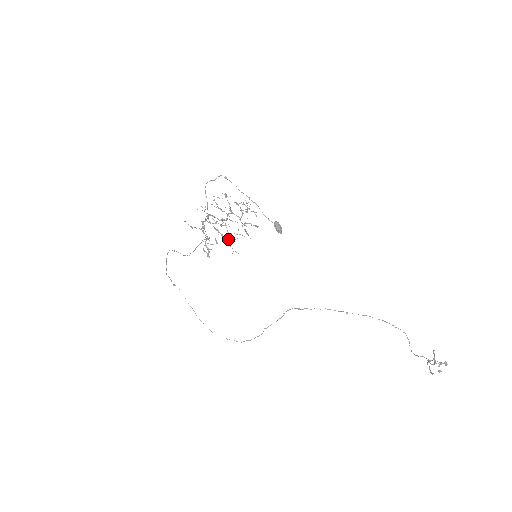
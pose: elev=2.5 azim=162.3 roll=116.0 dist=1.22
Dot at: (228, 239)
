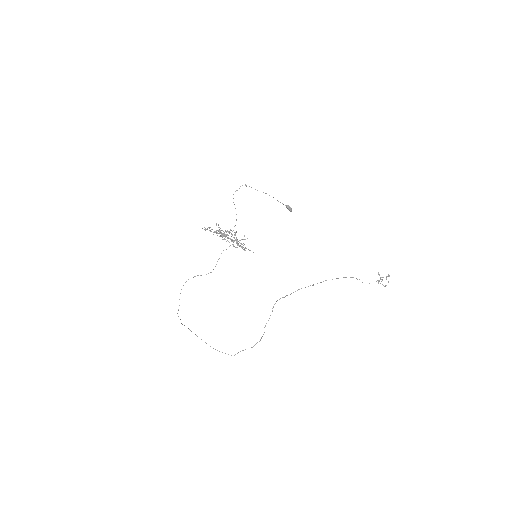
Dot at: (241, 244)
